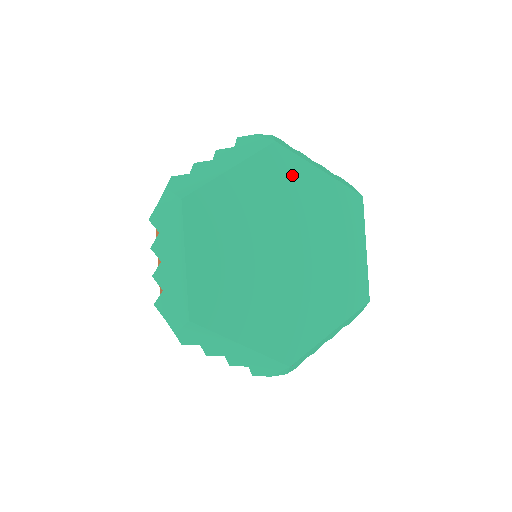
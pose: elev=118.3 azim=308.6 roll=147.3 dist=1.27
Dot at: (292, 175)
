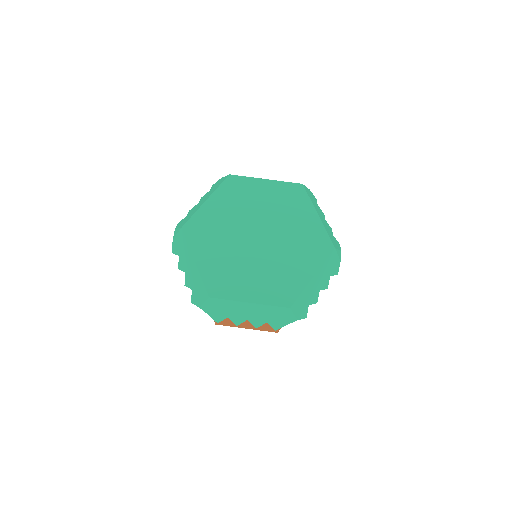
Dot at: (298, 205)
